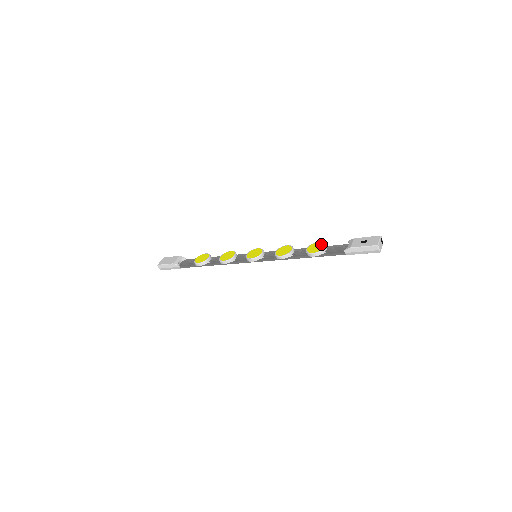
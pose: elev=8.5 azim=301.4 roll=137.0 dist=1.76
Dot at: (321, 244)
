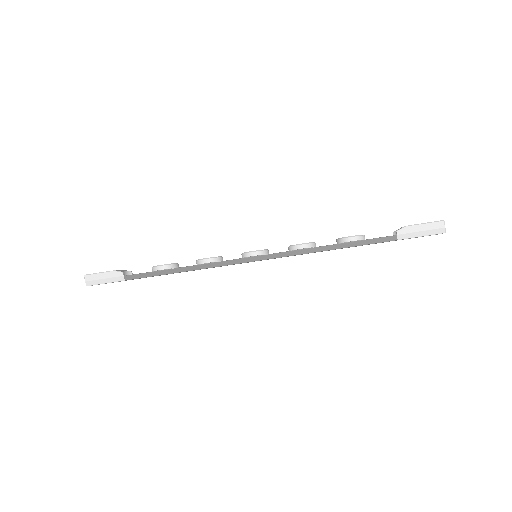
Dot at: occluded
